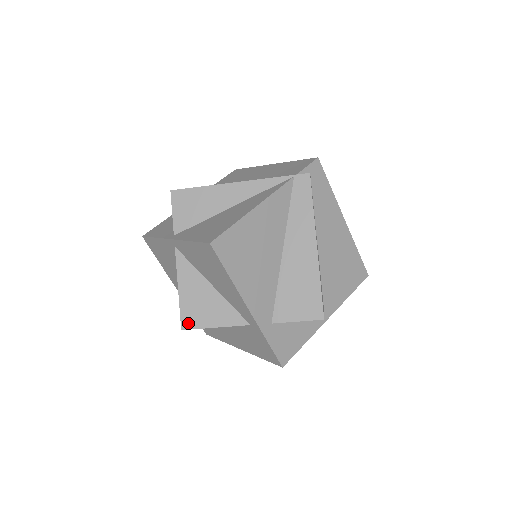
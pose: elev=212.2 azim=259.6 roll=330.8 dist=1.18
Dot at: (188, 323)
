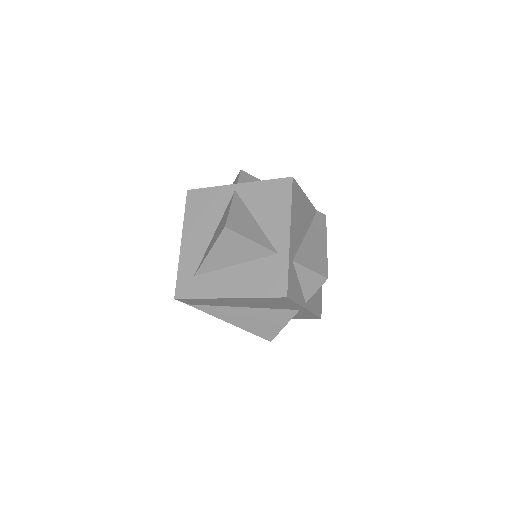
Dot at: (231, 226)
